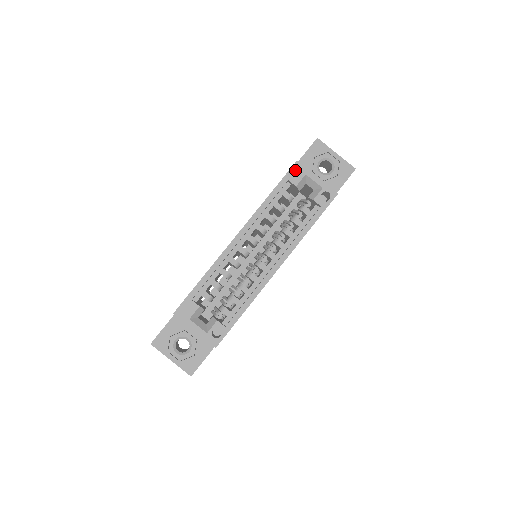
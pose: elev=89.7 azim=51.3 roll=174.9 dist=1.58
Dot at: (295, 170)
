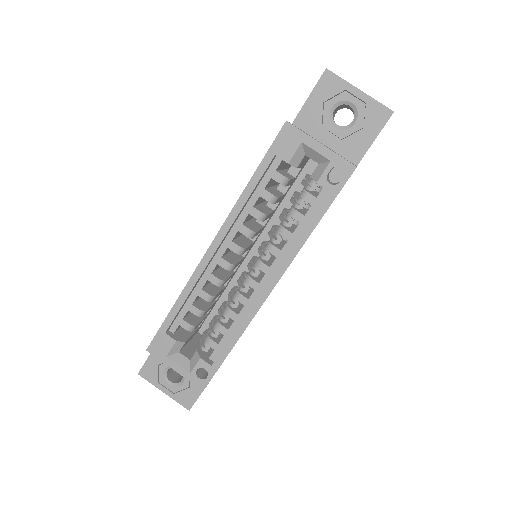
Dot at: (284, 137)
